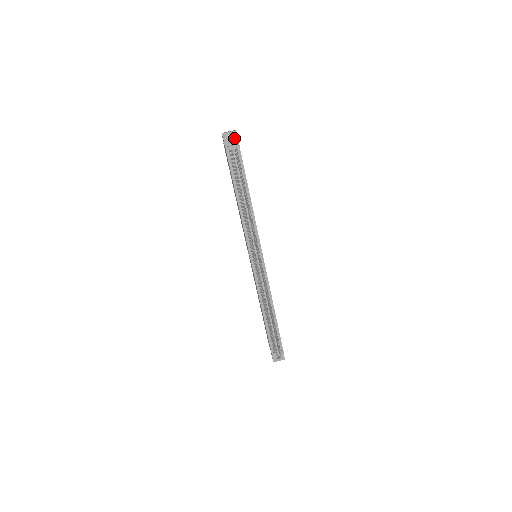
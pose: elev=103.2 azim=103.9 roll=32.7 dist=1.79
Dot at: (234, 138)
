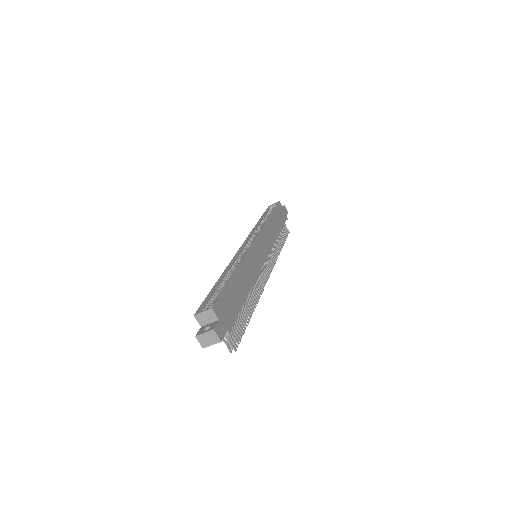
Dot at: occluded
